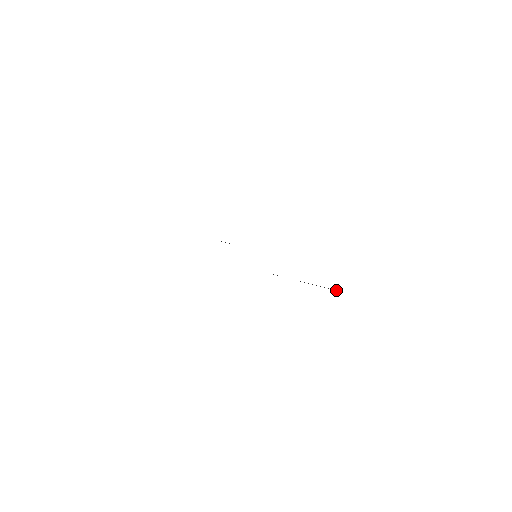
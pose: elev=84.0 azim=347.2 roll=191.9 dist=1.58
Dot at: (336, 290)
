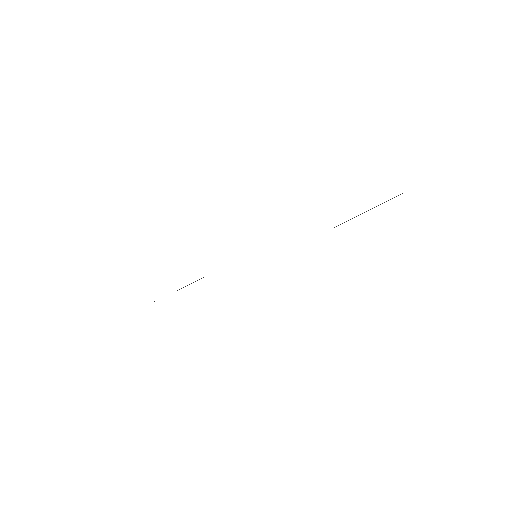
Dot at: occluded
